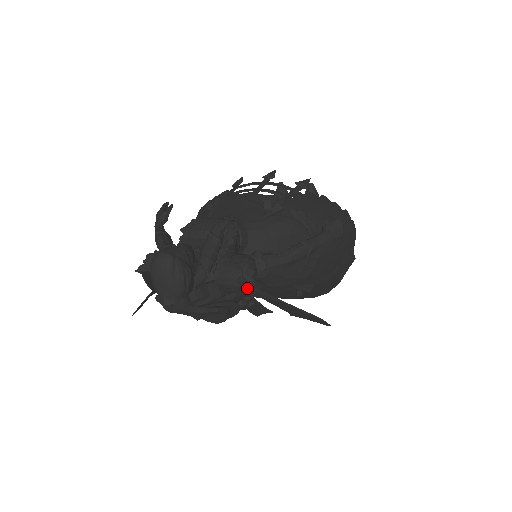
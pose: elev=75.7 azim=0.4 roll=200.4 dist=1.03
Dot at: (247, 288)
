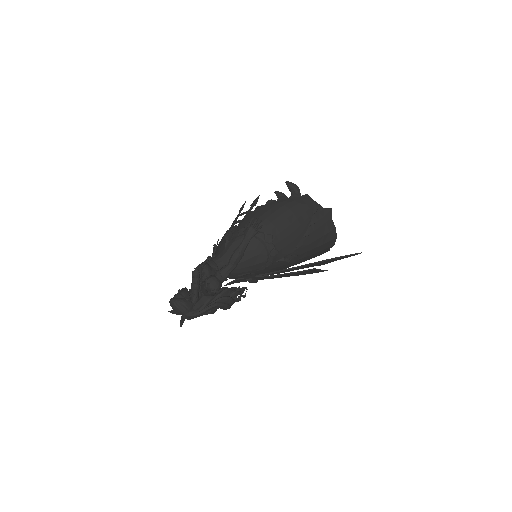
Dot at: (212, 292)
